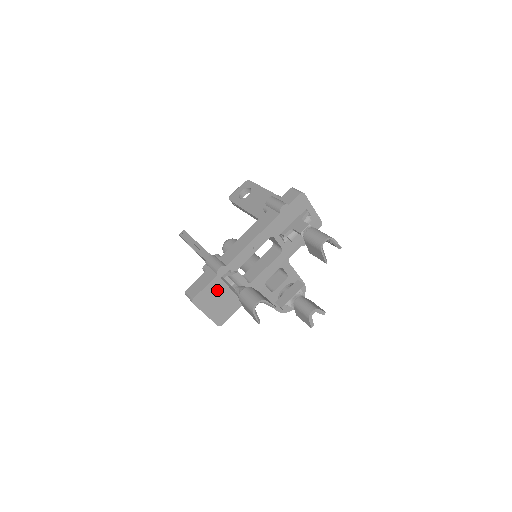
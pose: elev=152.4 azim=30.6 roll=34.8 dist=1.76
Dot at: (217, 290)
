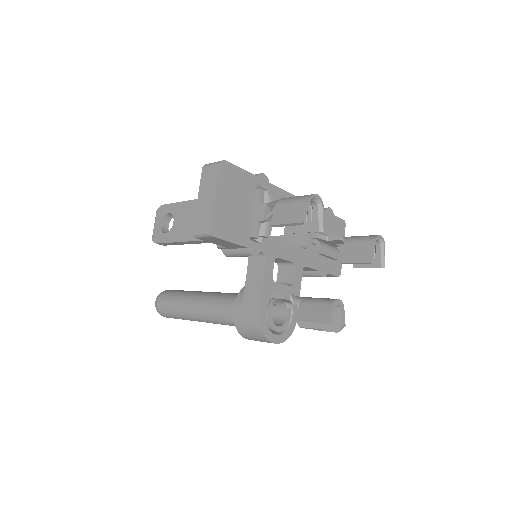
Dot at: (245, 190)
